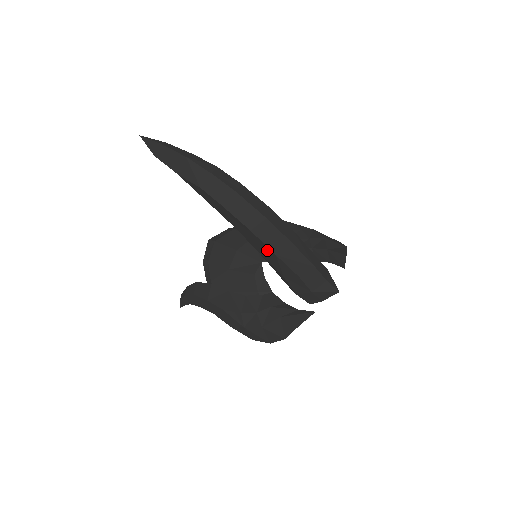
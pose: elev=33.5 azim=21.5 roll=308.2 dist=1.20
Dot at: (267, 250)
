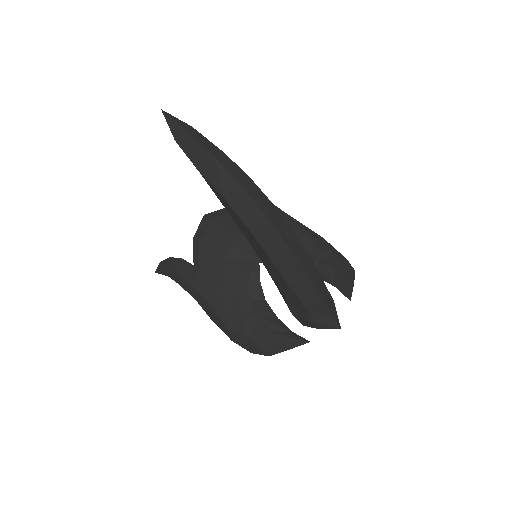
Dot at: (279, 275)
